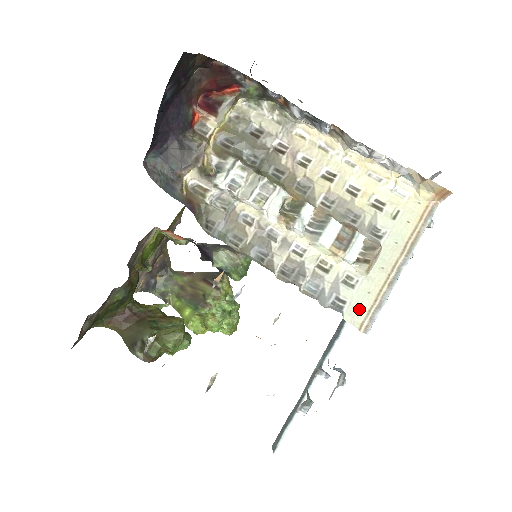
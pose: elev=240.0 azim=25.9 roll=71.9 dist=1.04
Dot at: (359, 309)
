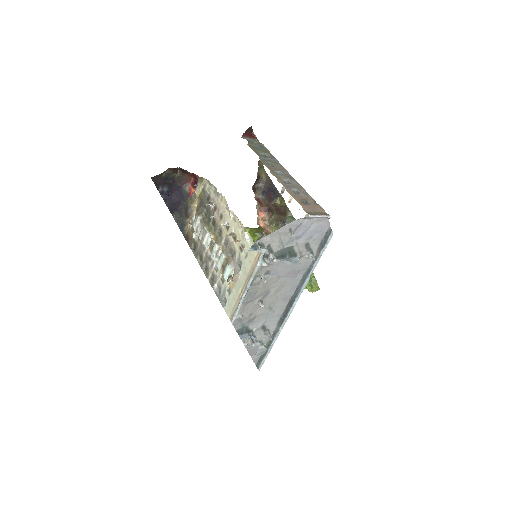
Dot at: (230, 307)
